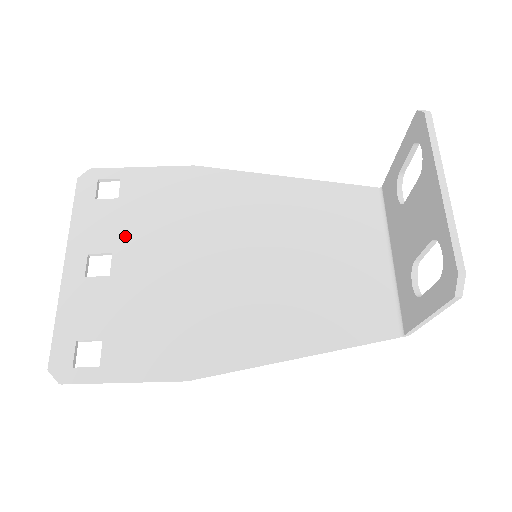
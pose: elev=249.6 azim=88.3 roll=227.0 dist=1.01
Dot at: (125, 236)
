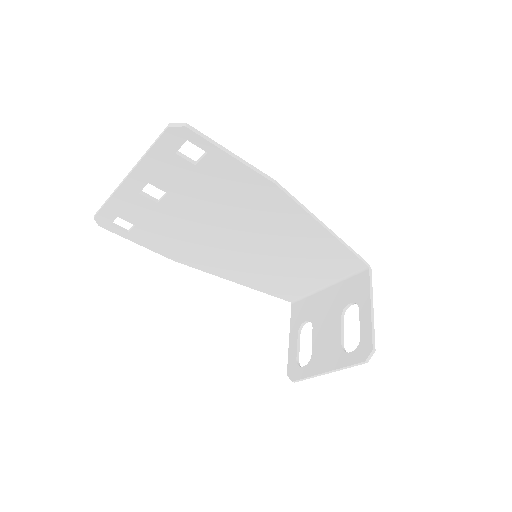
Dot at: (183, 190)
